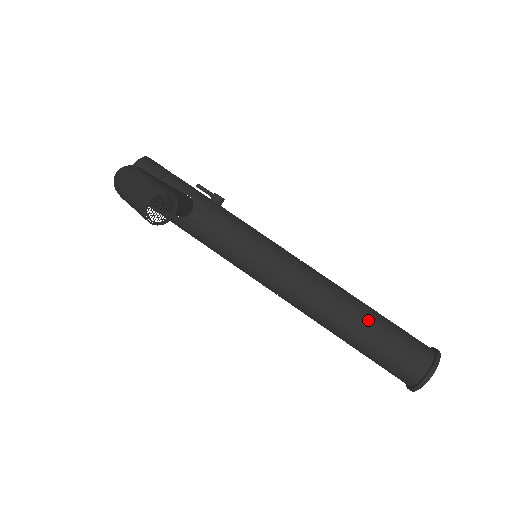
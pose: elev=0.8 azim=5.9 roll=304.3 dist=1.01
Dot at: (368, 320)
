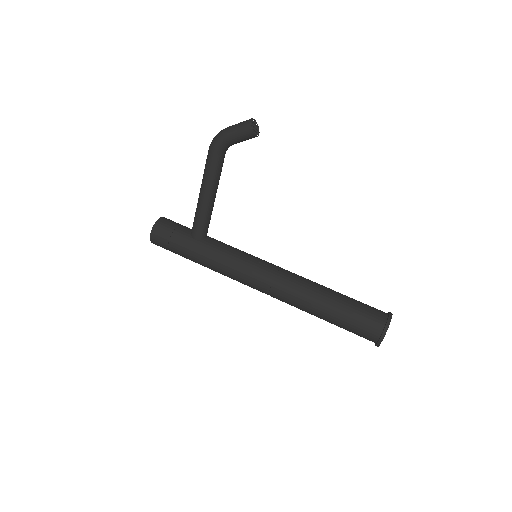
Dot at: (338, 292)
